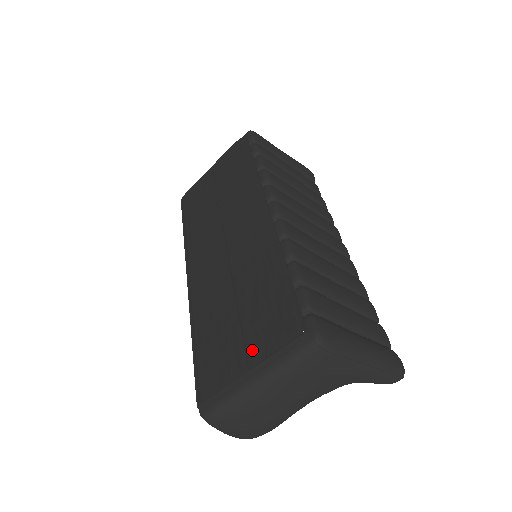
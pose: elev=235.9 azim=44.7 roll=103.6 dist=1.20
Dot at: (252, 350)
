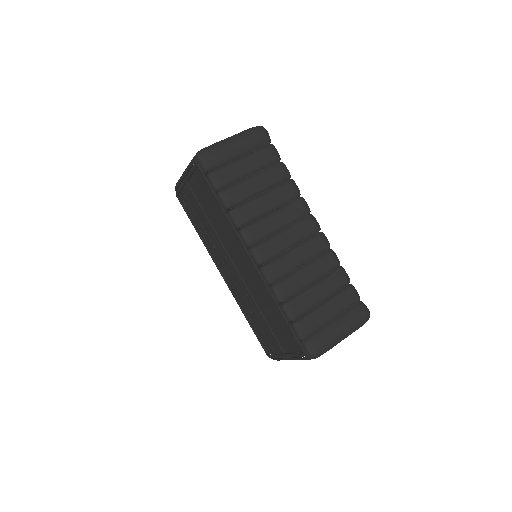
Dot at: (282, 345)
